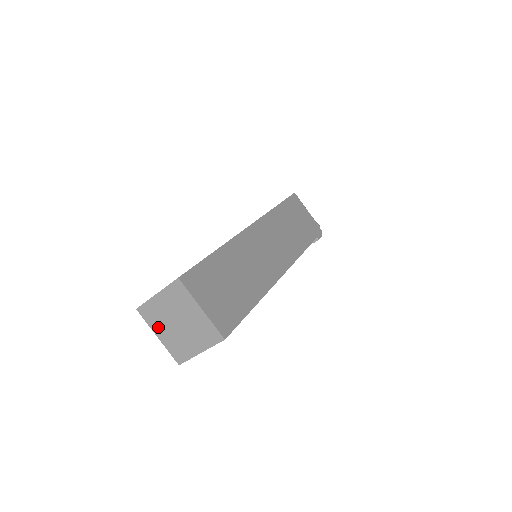
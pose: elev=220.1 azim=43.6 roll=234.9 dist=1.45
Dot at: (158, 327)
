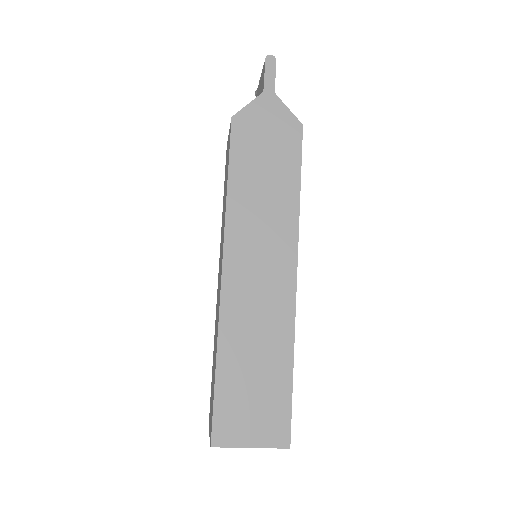
Dot at: occluded
